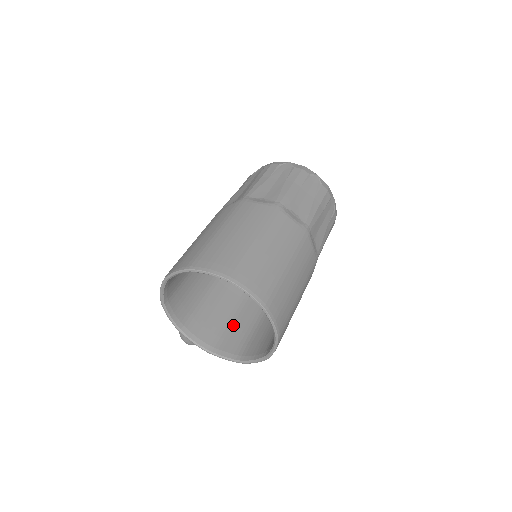
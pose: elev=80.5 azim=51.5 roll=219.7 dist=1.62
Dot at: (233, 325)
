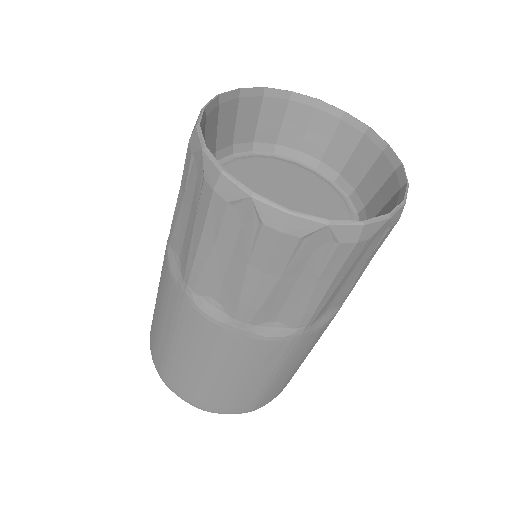
Dot at: occluded
